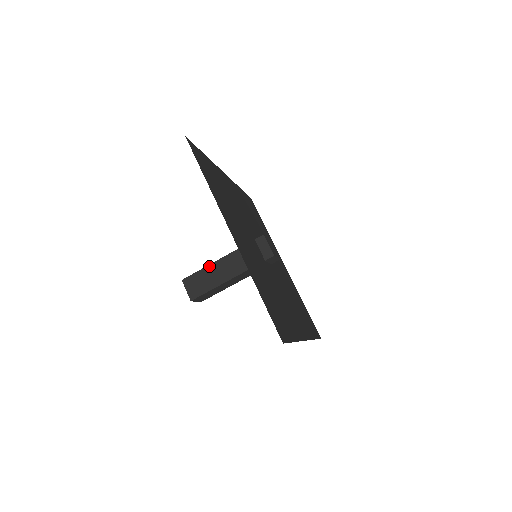
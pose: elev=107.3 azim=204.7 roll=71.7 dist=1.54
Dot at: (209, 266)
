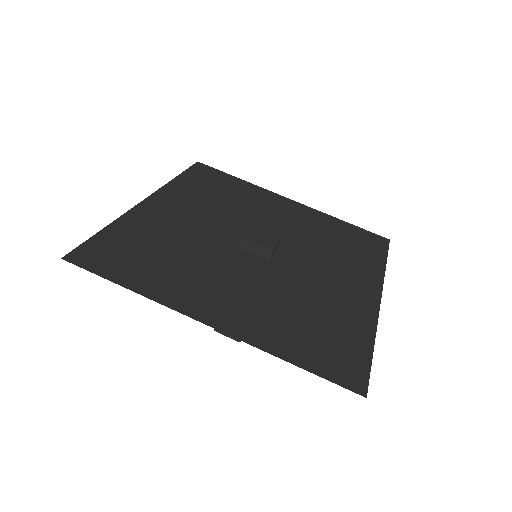
Dot at: occluded
